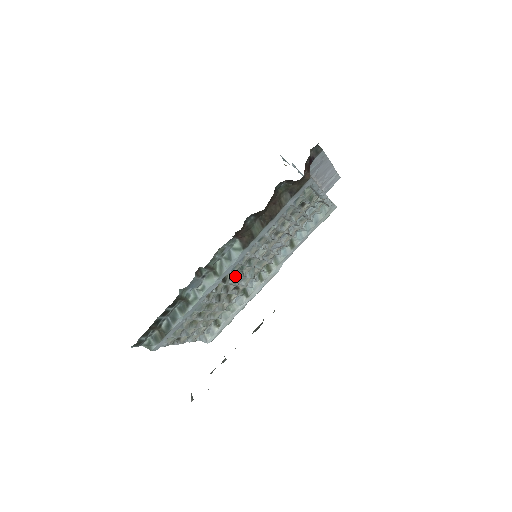
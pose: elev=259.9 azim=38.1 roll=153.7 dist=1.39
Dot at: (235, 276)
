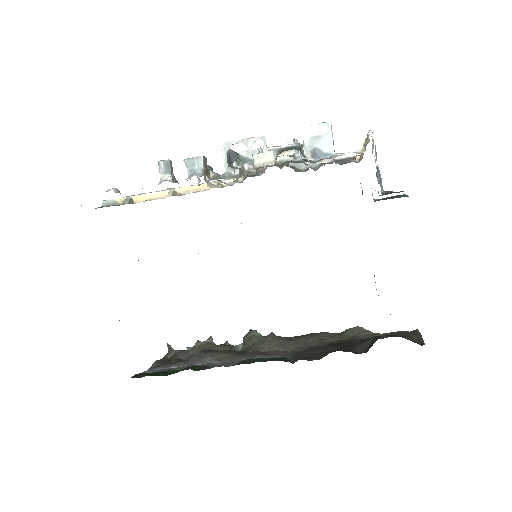
Dot at: occluded
